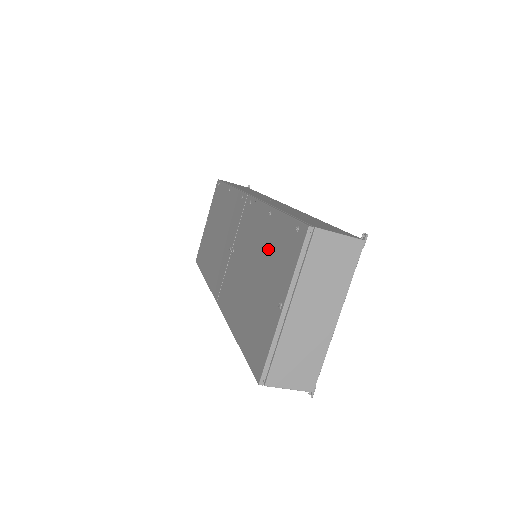
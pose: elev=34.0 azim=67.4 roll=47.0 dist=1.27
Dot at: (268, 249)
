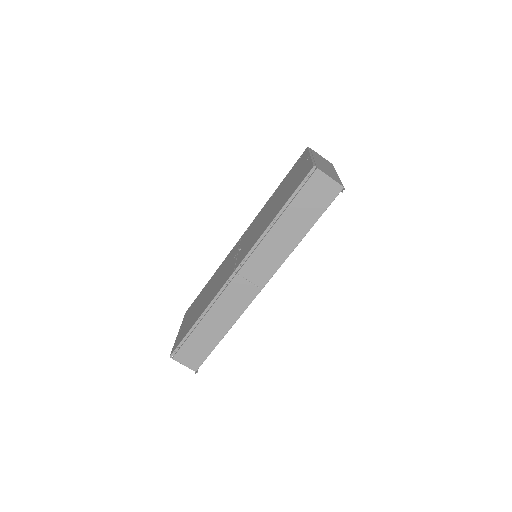
Dot at: (281, 188)
